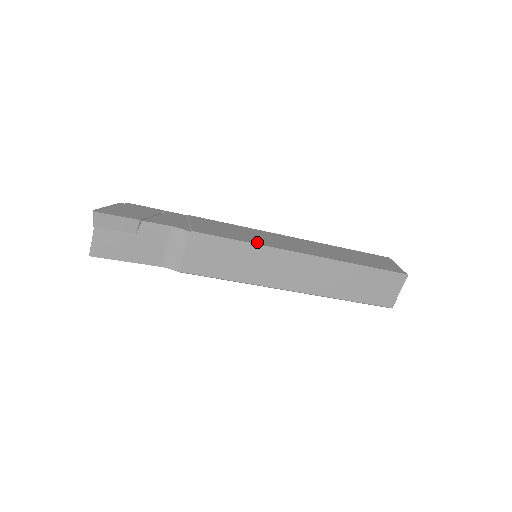
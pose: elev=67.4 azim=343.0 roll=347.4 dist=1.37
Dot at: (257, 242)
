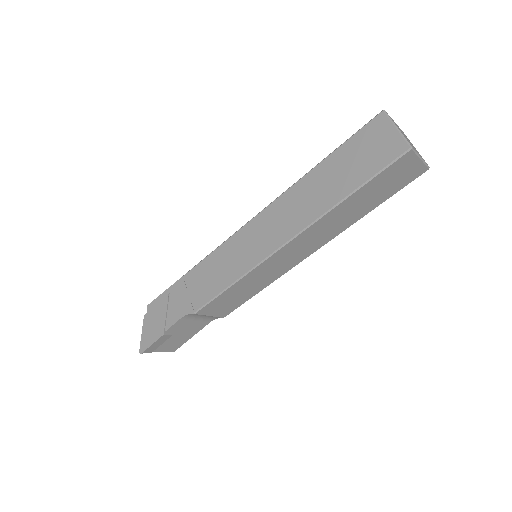
Dot at: (240, 271)
